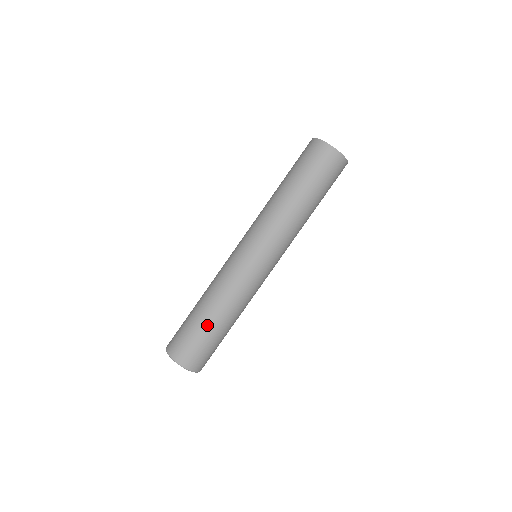
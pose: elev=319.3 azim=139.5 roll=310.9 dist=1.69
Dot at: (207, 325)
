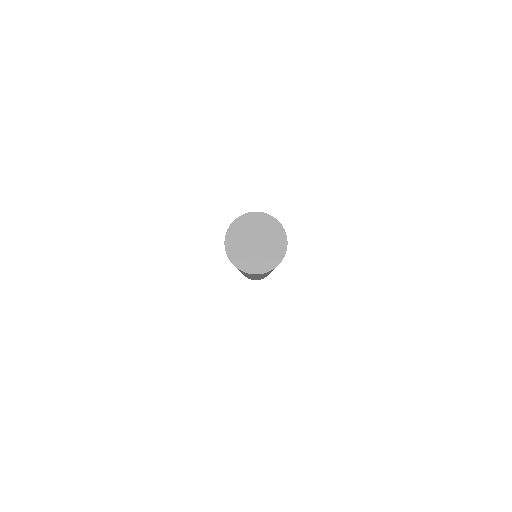
Dot at: occluded
